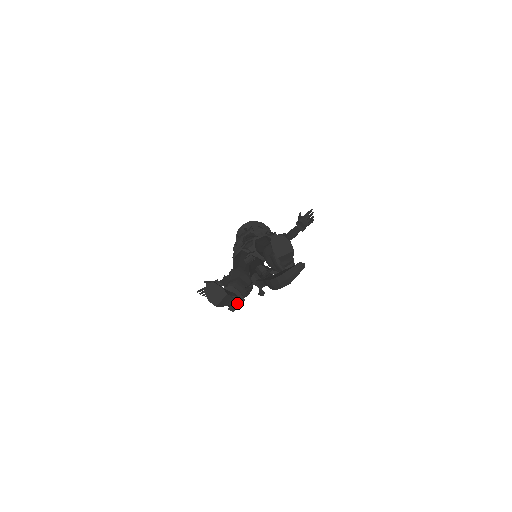
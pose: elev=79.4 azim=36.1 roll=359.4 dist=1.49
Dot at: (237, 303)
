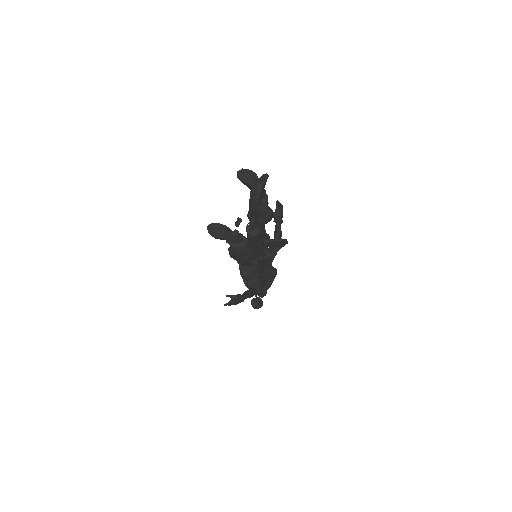
Dot at: (239, 234)
